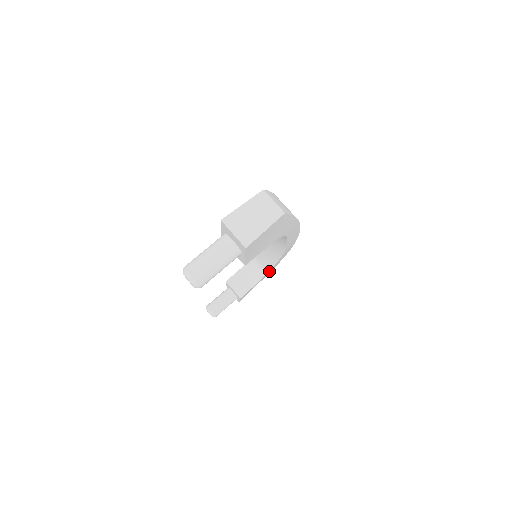
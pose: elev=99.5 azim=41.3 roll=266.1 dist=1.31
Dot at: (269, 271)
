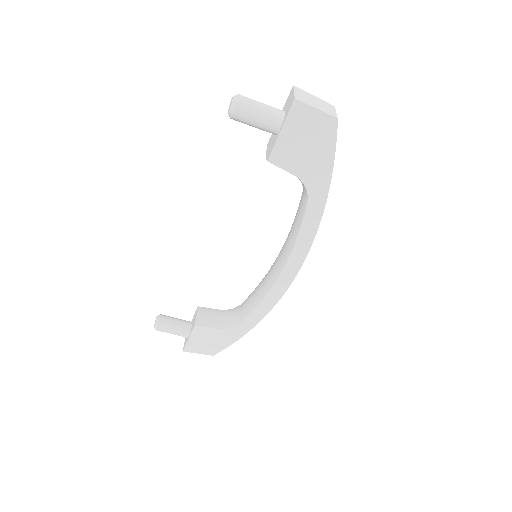
Dot at: (241, 323)
